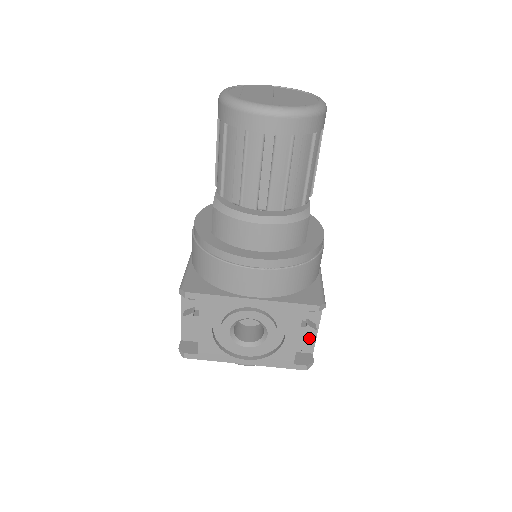
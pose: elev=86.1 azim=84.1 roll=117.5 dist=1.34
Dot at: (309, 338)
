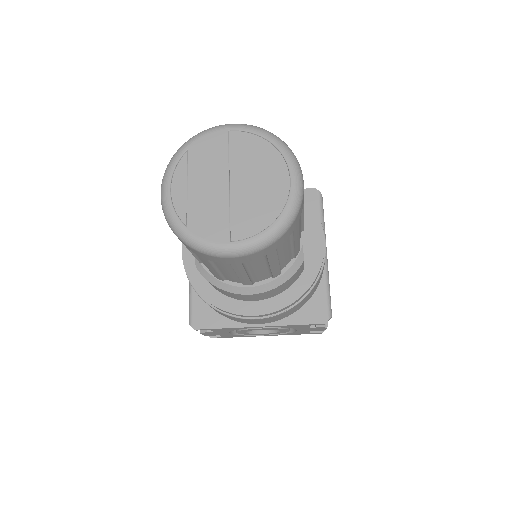
Dot at: (320, 329)
